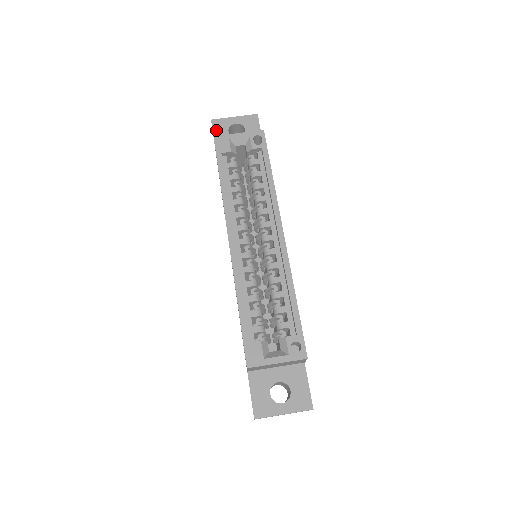
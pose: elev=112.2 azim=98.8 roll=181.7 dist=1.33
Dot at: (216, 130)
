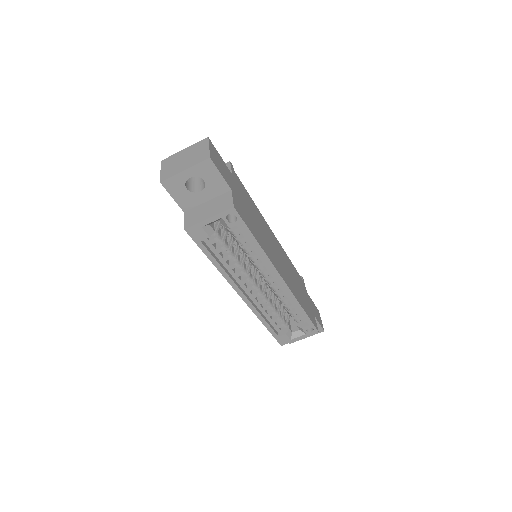
Dot at: (172, 192)
